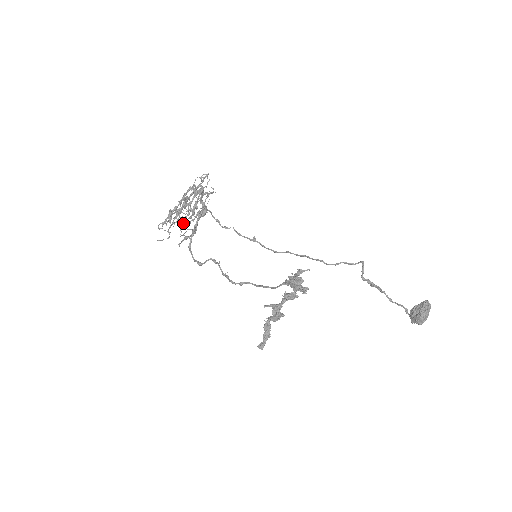
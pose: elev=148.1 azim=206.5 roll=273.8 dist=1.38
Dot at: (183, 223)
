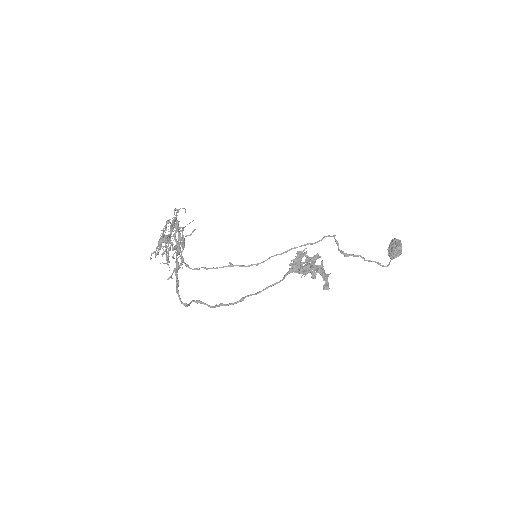
Dot at: (177, 246)
